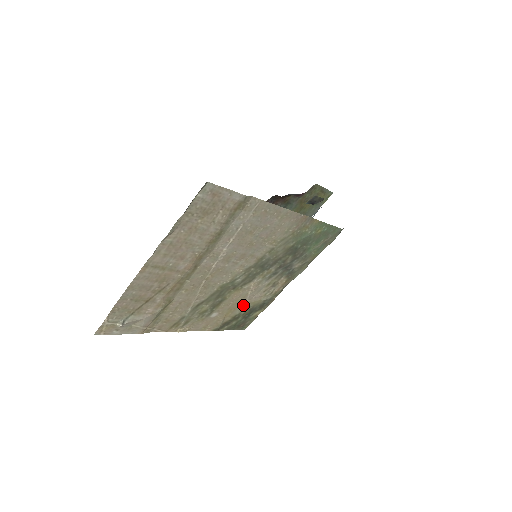
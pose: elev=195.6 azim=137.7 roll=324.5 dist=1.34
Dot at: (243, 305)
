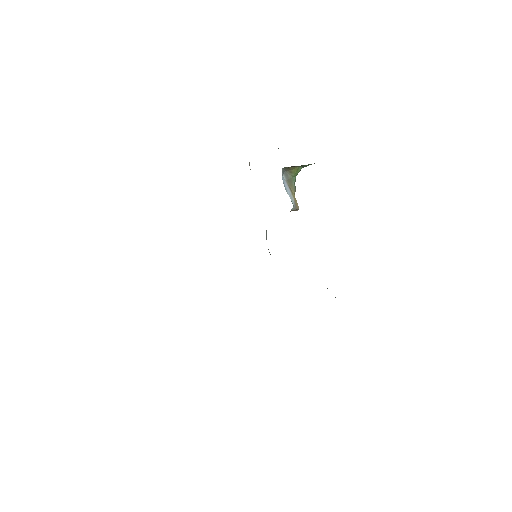
Dot at: occluded
